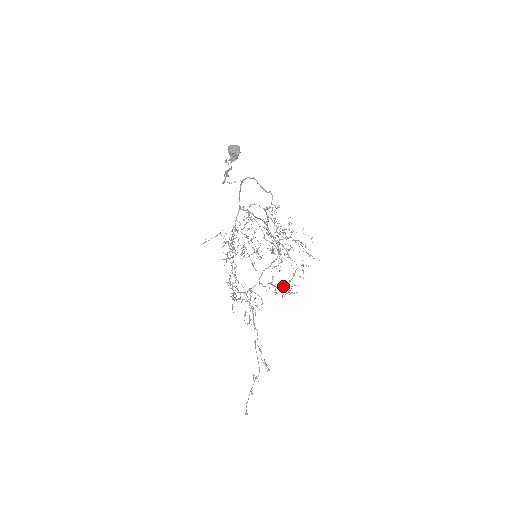
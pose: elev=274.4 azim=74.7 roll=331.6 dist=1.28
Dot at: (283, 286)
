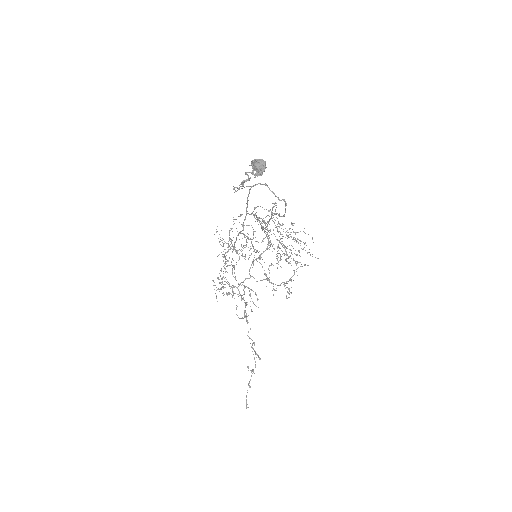
Dot at: (281, 283)
